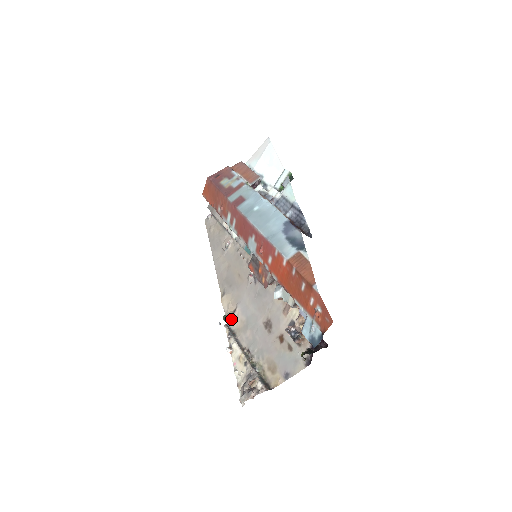
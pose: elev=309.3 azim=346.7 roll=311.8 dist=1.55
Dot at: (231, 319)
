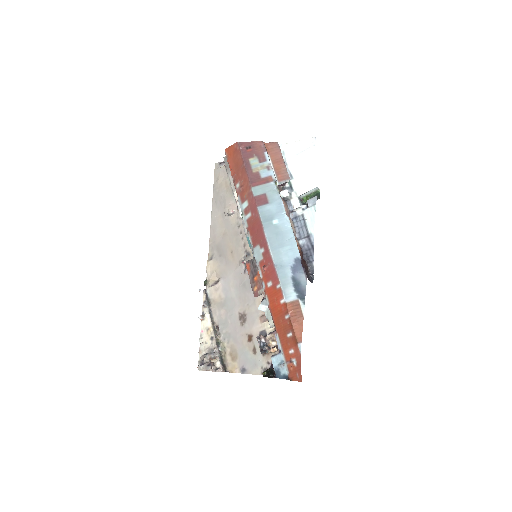
Dot at: (211, 288)
